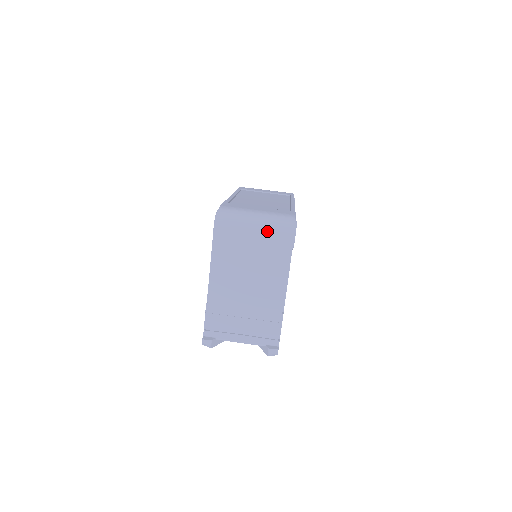
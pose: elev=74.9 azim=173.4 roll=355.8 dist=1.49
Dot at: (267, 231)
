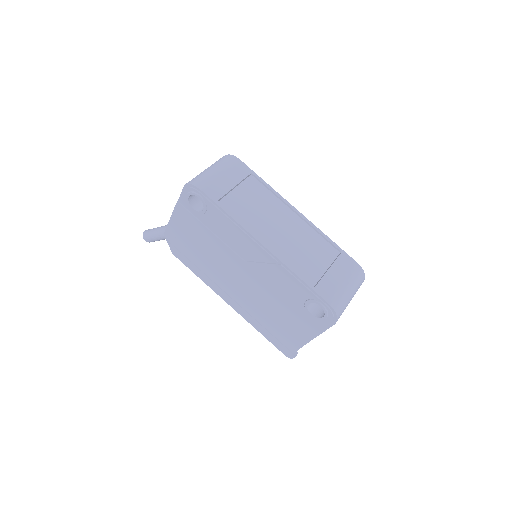
Dot at: occluded
